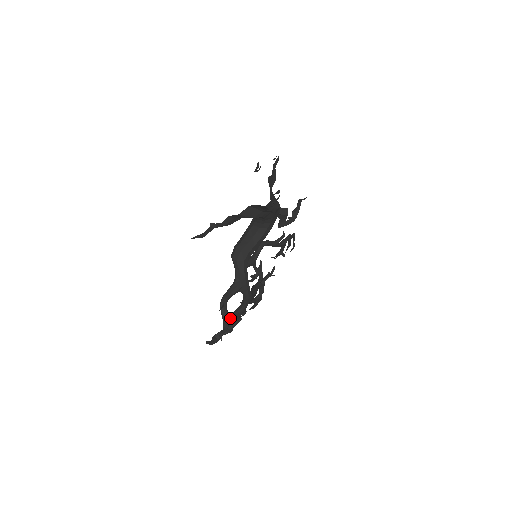
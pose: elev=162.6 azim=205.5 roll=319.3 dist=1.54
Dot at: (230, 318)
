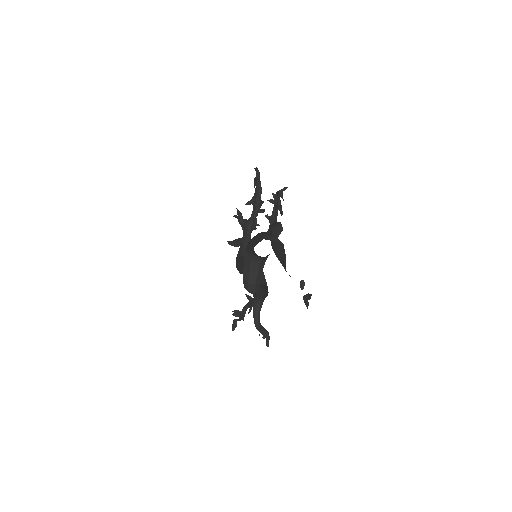
Dot at: occluded
